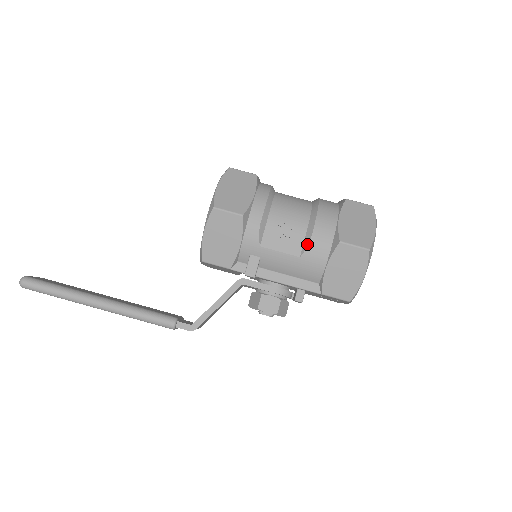
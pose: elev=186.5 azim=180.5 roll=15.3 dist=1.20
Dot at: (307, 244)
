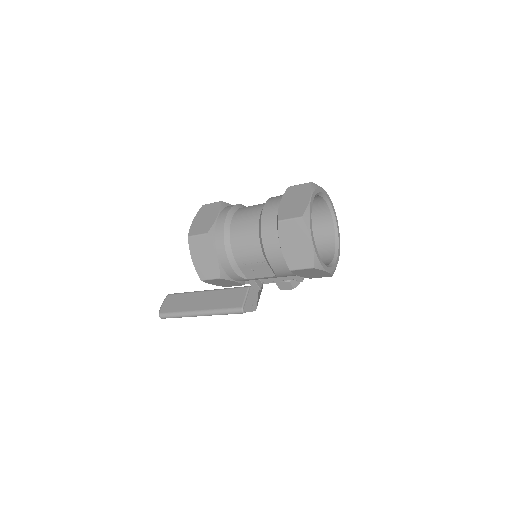
Dot at: (273, 271)
